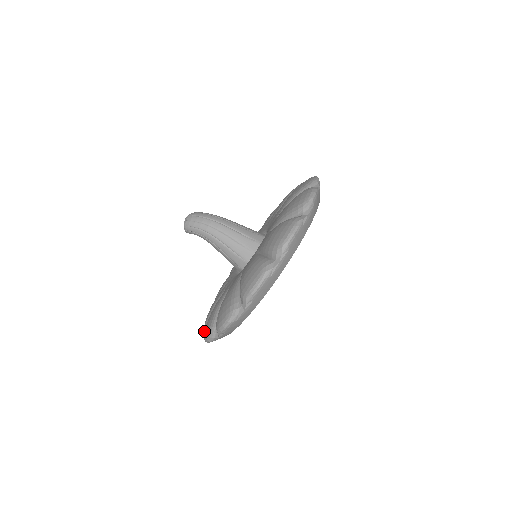
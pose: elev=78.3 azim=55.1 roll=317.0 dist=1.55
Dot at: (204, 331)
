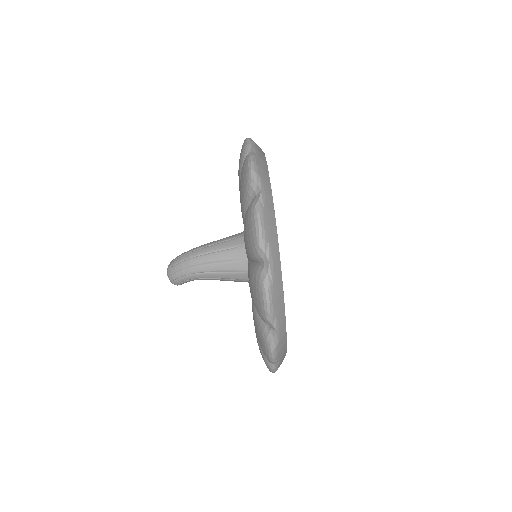
Dot at: occluded
